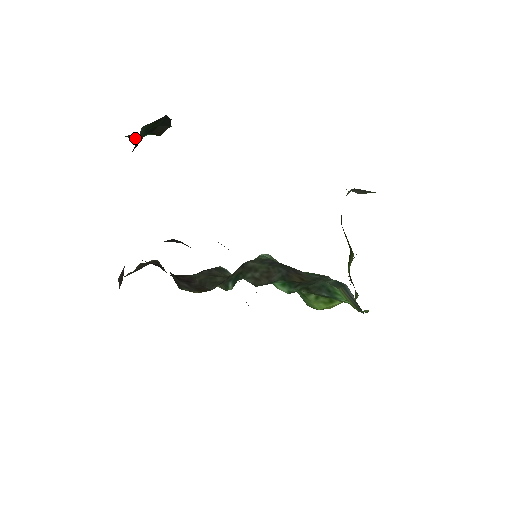
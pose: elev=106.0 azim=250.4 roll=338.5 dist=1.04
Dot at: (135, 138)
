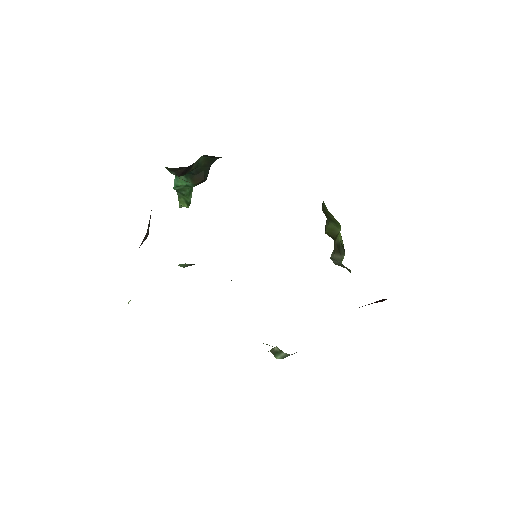
Dot at: (177, 183)
